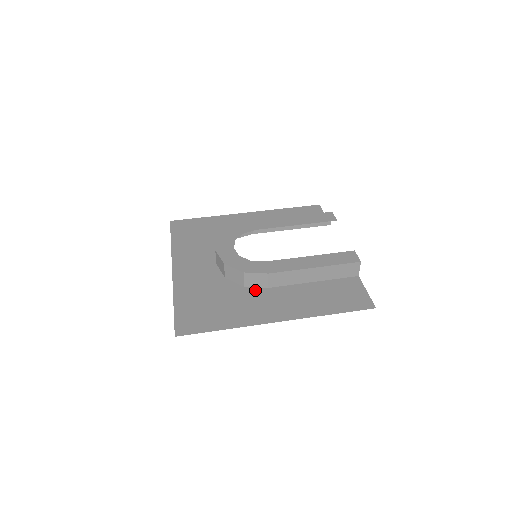
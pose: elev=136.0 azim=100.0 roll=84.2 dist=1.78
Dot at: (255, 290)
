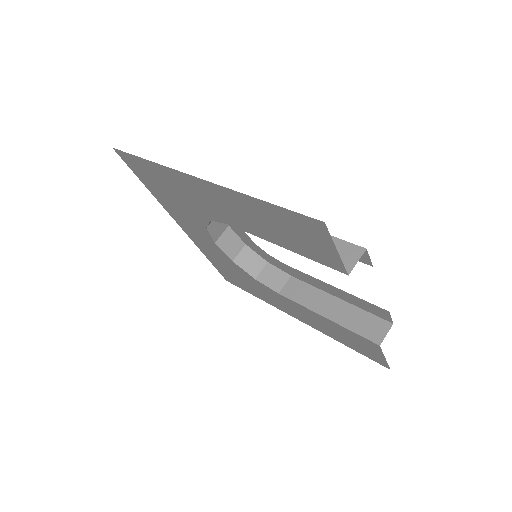
Dot at: (215, 218)
